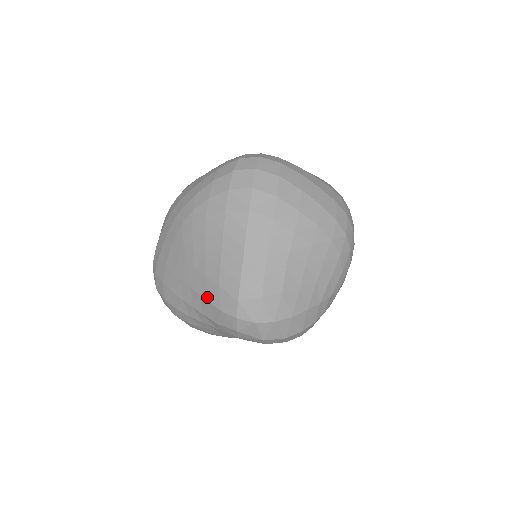
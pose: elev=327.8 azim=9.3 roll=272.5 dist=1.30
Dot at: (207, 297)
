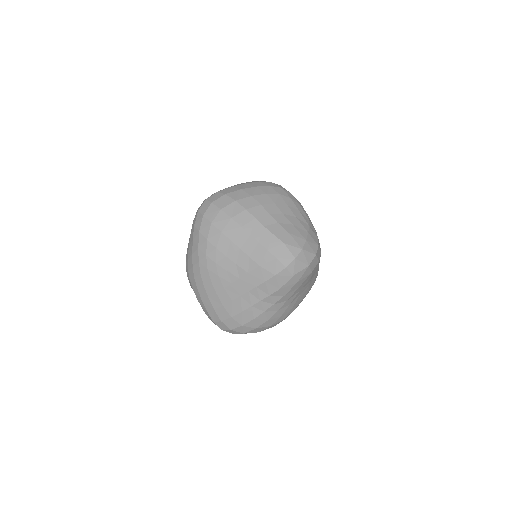
Dot at: (261, 281)
